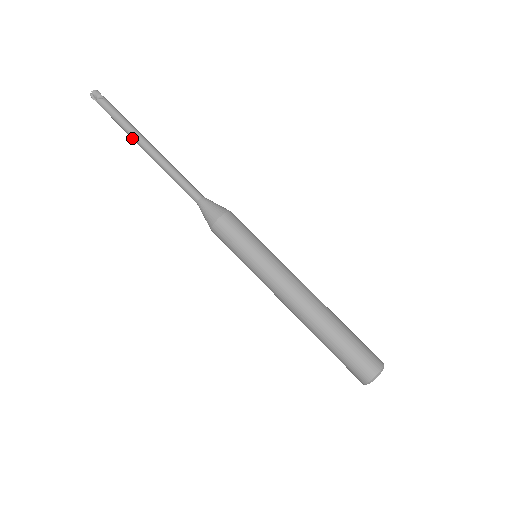
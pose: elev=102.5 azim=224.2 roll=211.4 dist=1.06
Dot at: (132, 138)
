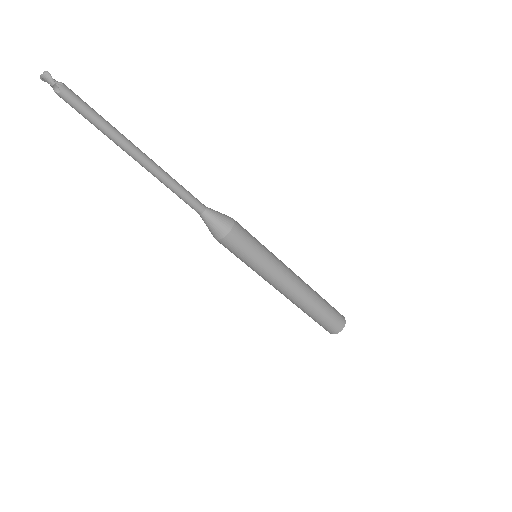
Dot at: (115, 141)
